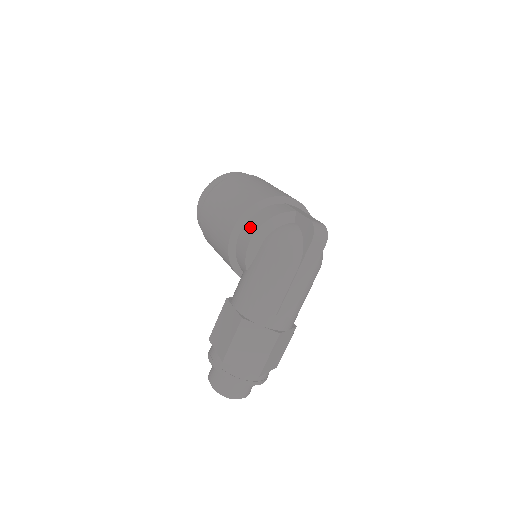
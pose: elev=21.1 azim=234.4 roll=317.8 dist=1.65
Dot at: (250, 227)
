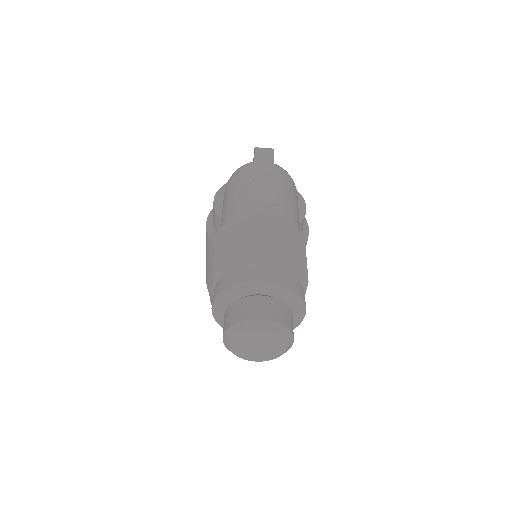
Dot at: occluded
